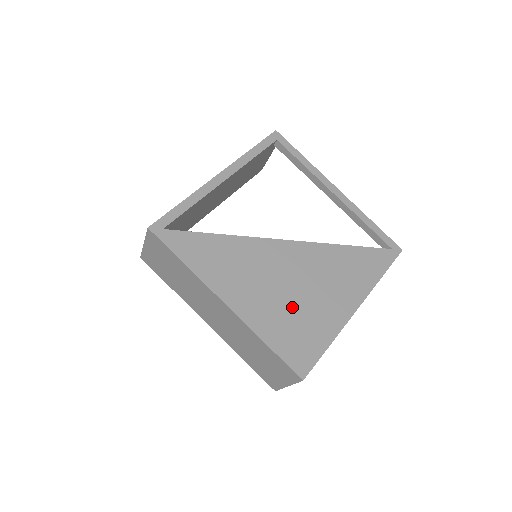
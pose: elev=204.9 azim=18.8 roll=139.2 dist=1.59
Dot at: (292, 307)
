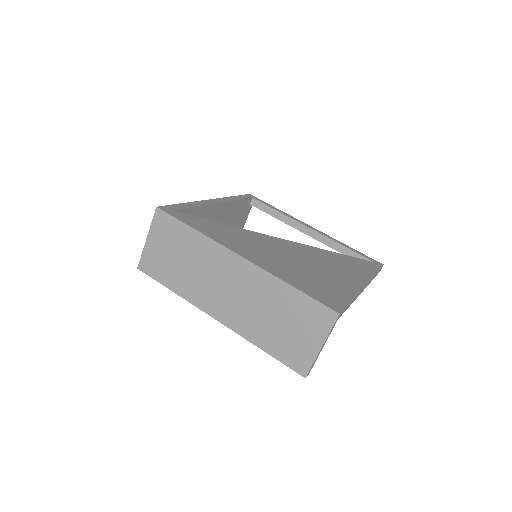
Dot at: (305, 271)
